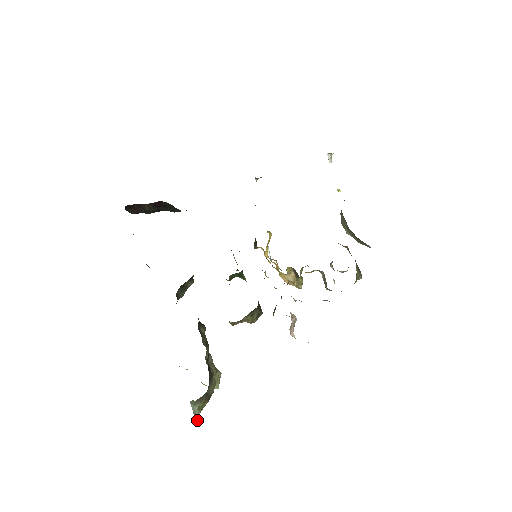
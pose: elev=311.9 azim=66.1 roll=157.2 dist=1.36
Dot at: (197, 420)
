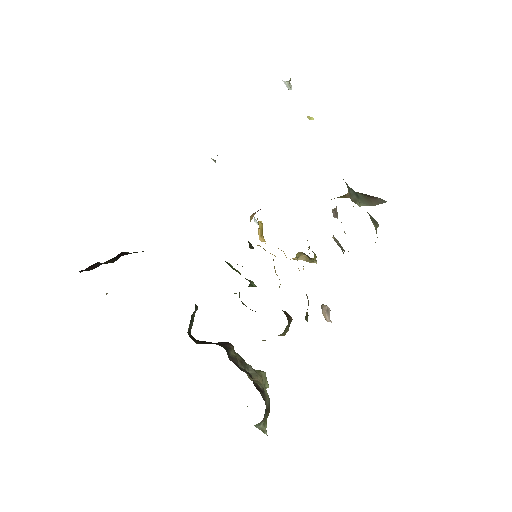
Dot at: (266, 433)
